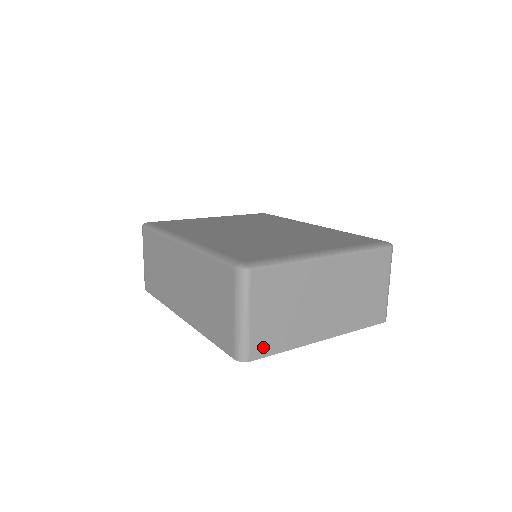
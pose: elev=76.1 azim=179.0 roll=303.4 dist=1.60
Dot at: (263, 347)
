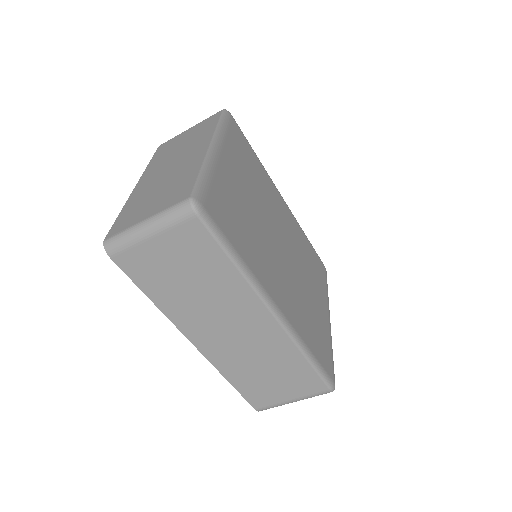
Dot at: occluded
